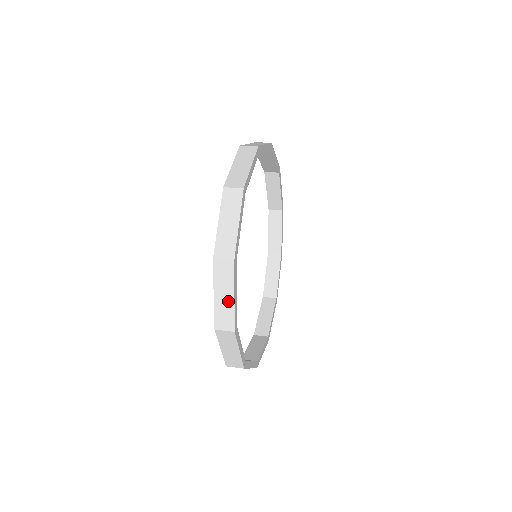
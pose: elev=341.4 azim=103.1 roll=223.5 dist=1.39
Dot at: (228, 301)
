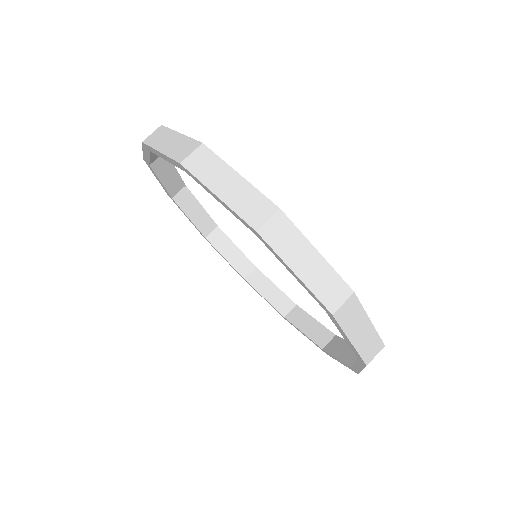
Dot at: occluded
